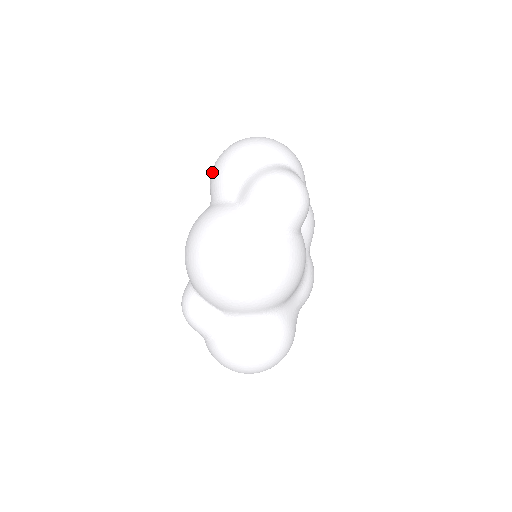
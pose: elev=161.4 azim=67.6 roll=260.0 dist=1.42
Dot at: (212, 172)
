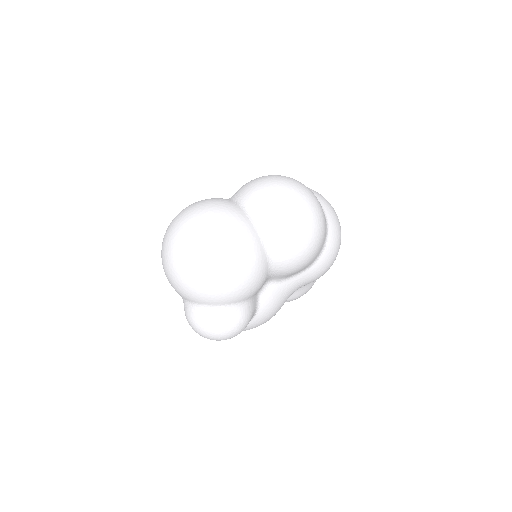
Dot at: occluded
